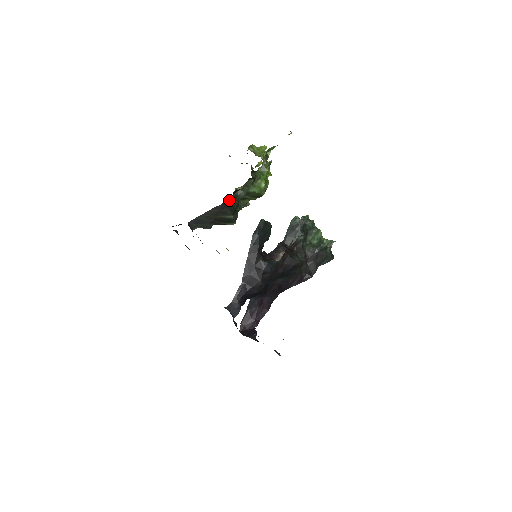
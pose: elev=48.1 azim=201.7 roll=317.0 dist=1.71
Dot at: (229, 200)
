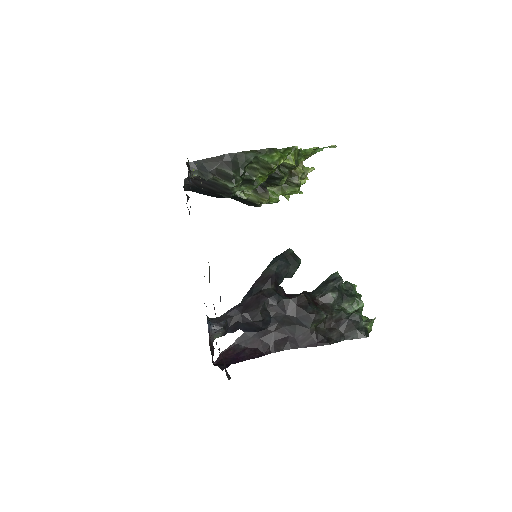
Dot at: (235, 156)
